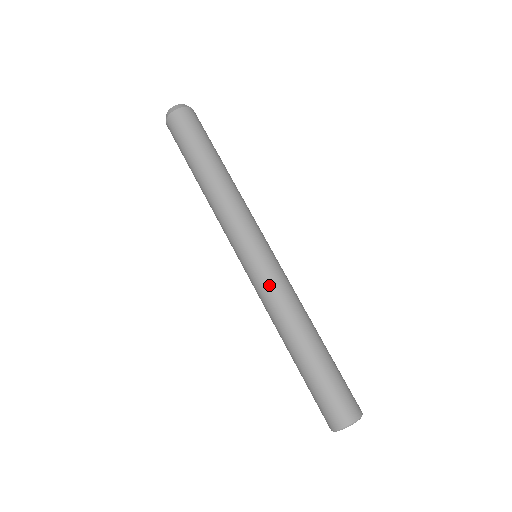
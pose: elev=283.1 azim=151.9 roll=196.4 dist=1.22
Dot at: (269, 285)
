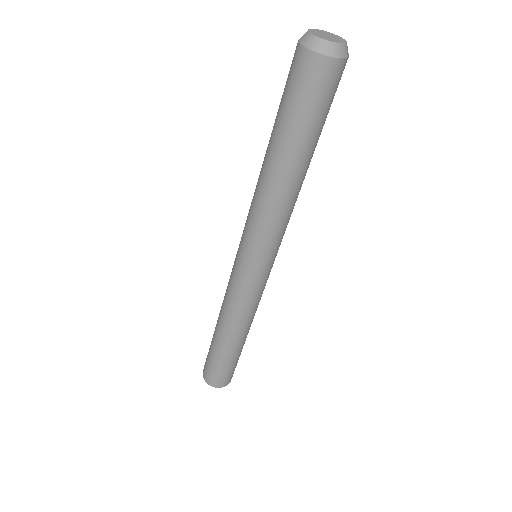
Dot at: (248, 297)
